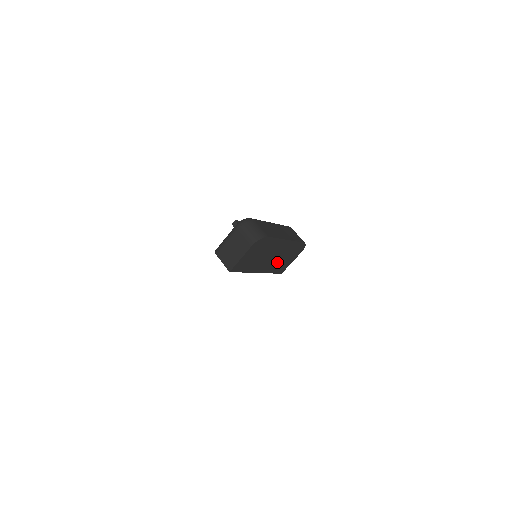
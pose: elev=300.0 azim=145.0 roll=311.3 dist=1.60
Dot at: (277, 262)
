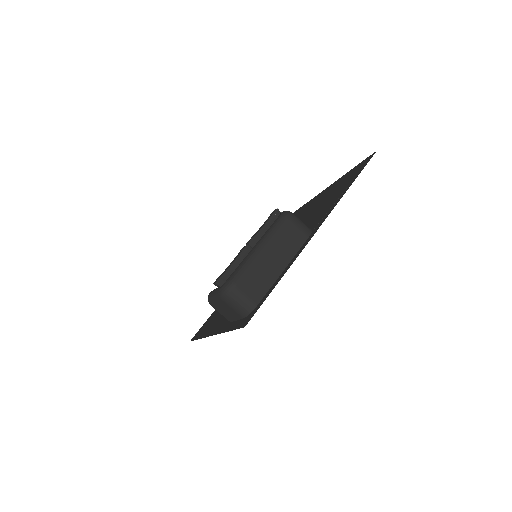
Dot at: occluded
